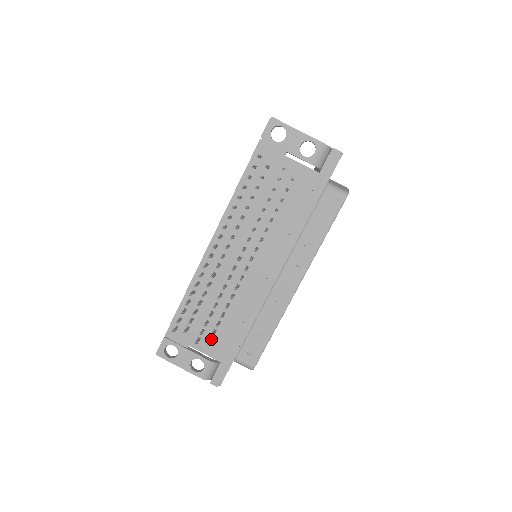
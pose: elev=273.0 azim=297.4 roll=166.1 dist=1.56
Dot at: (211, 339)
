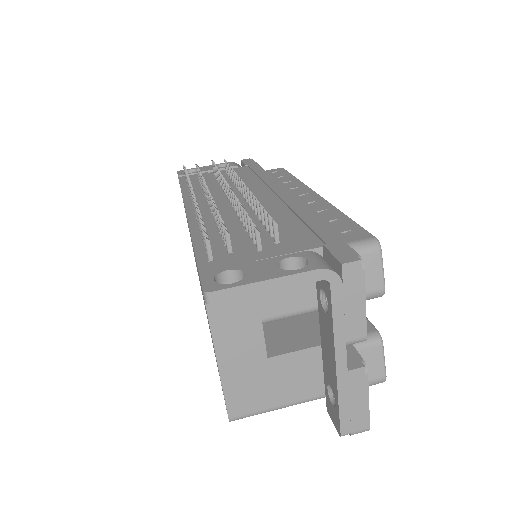
Dot at: (276, 239)
